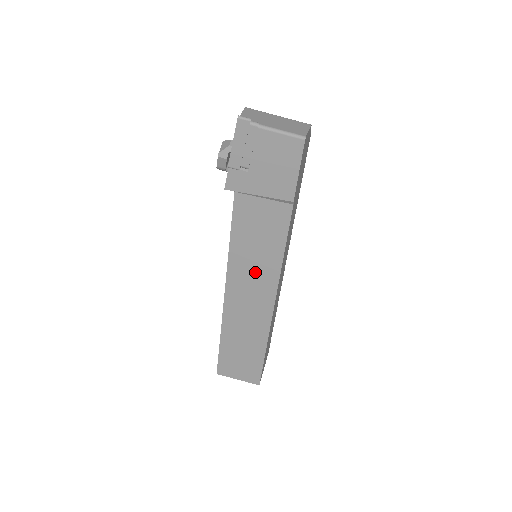
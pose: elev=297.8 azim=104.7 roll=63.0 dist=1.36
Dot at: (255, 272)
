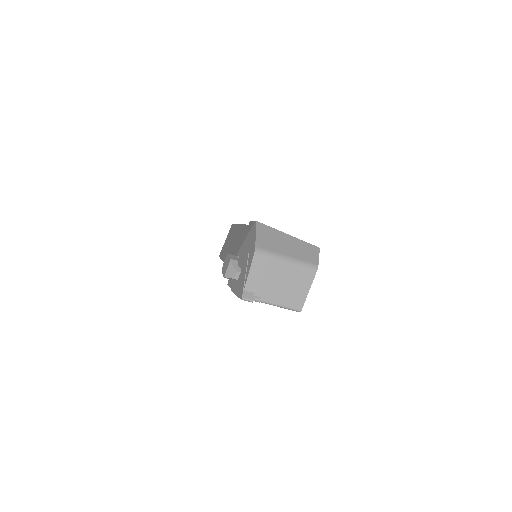
Dot at: occluded
